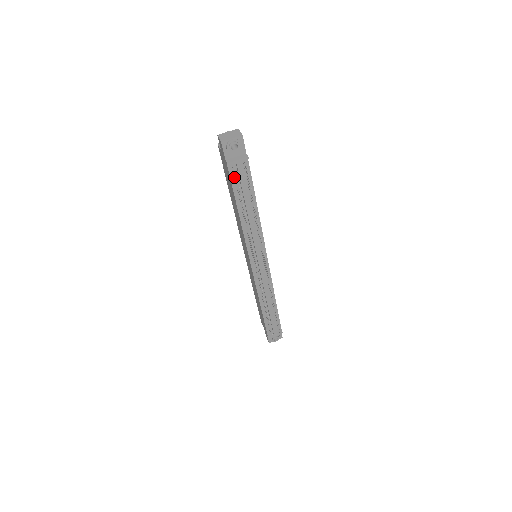
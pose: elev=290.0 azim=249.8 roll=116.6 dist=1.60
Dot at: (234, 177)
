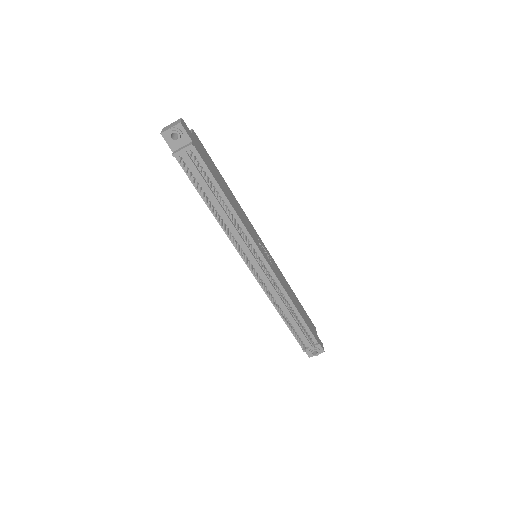
Dot at: (188, 169)
